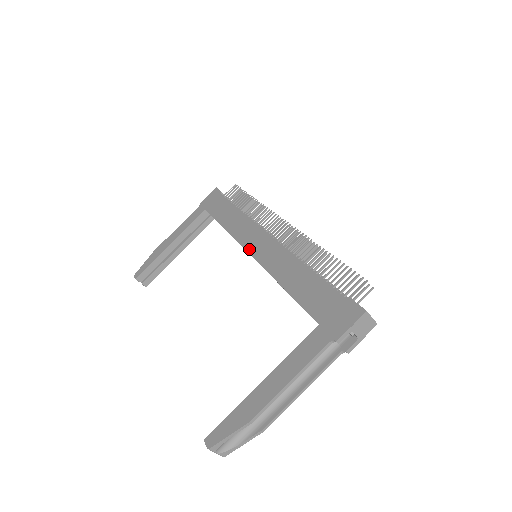
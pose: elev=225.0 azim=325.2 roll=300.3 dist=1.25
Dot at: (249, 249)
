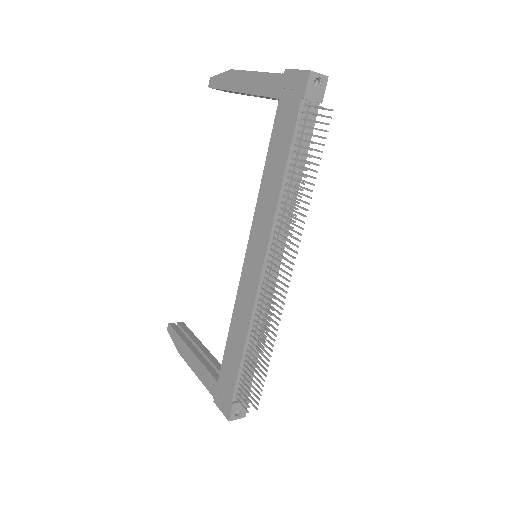
Dot at: (247, 253)
